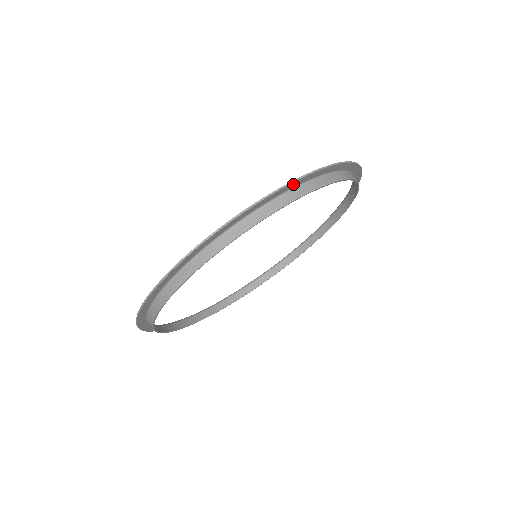
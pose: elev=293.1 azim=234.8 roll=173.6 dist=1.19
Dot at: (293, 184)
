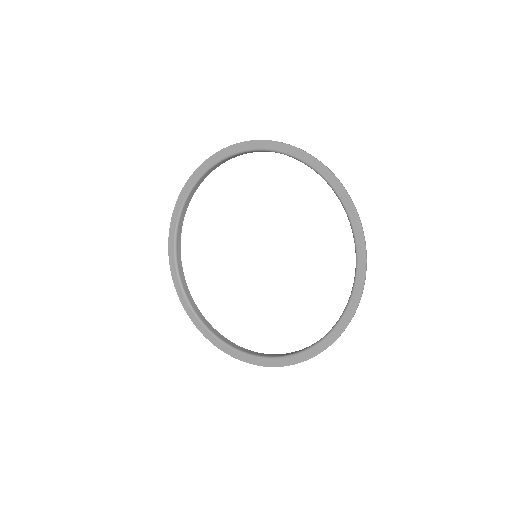
Dot at: (363, 259)
